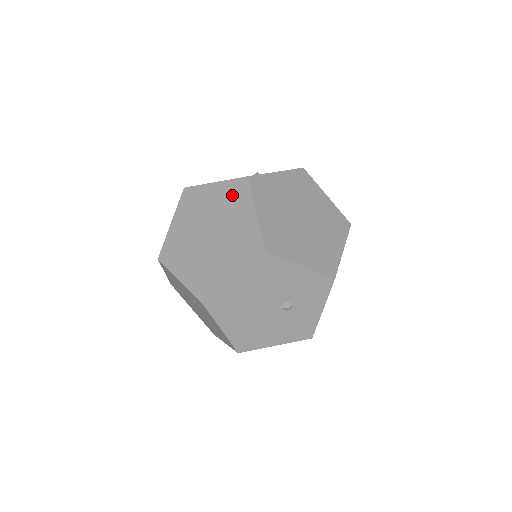
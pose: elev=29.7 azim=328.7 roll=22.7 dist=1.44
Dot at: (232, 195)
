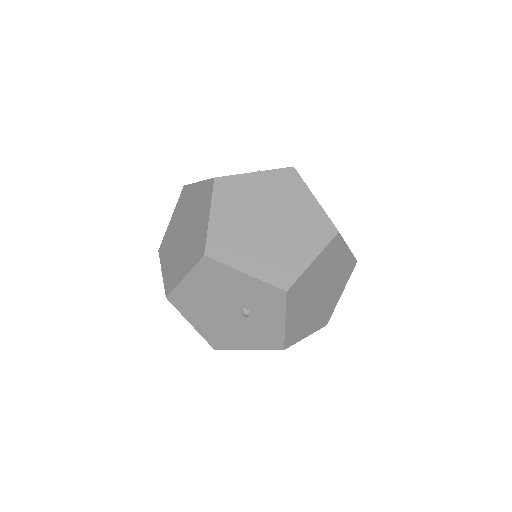
Dot at: (202, 196)
